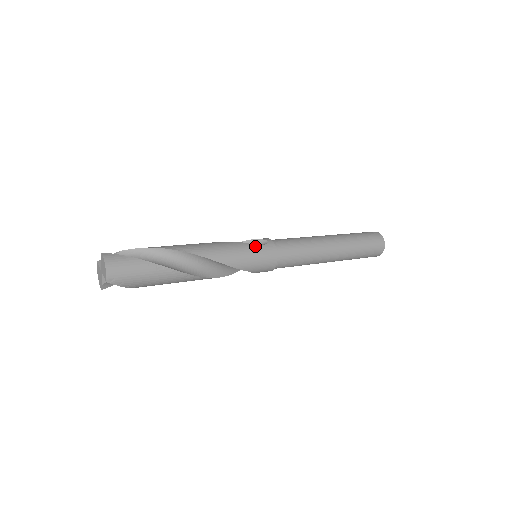
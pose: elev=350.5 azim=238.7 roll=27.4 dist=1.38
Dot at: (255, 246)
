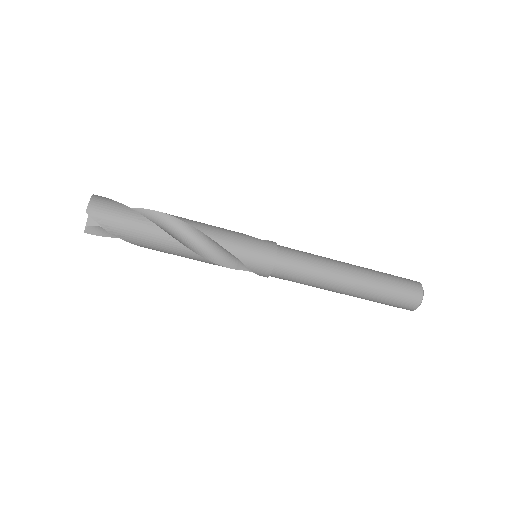
Dot at: (253, 237)
